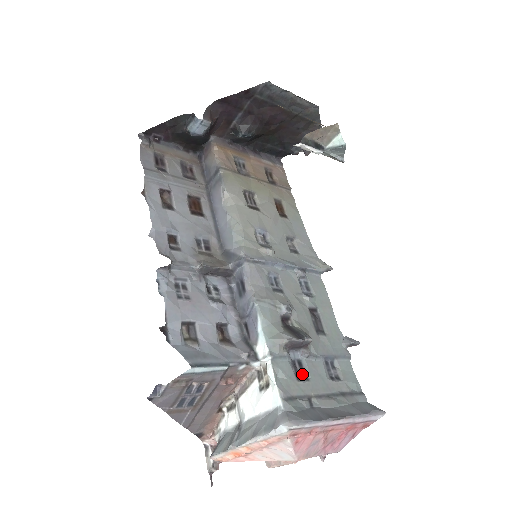
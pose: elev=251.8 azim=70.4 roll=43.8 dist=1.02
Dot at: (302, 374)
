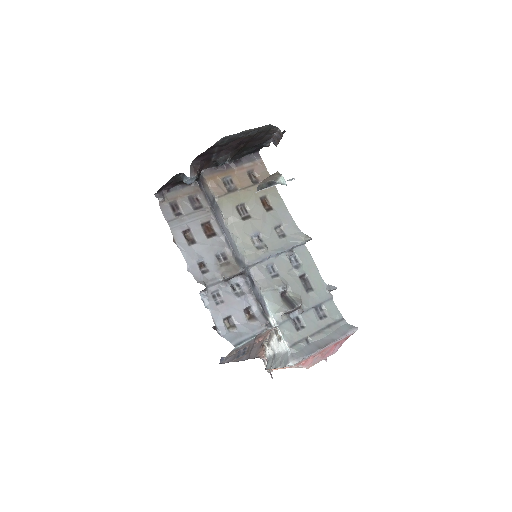
Dot at: (300, 325)
